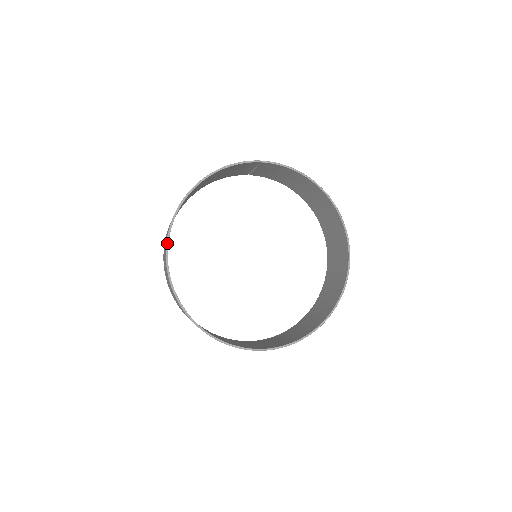
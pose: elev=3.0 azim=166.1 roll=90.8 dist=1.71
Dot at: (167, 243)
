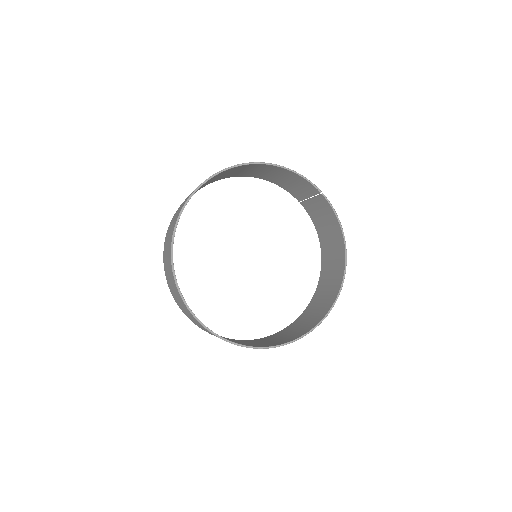
Dot at: (209, 179)
